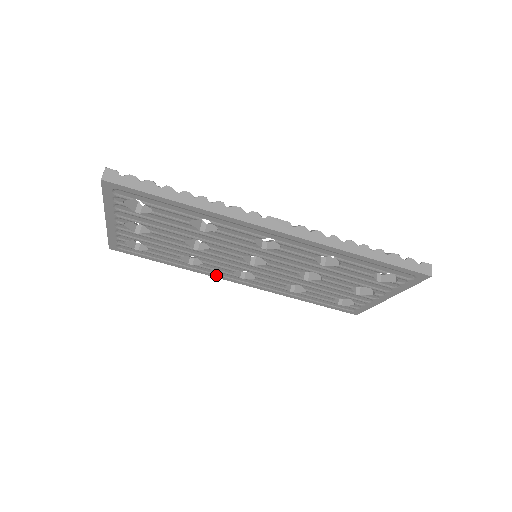
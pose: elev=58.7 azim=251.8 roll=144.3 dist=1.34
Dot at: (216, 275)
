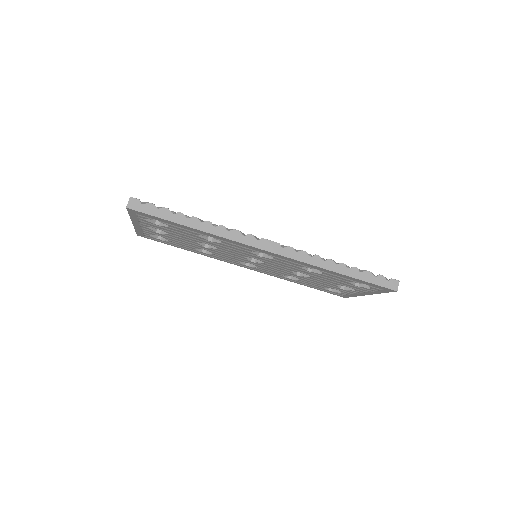
Dot at: (225, 261)
